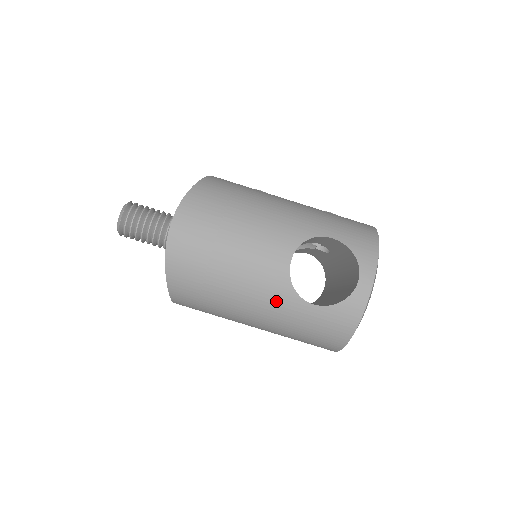
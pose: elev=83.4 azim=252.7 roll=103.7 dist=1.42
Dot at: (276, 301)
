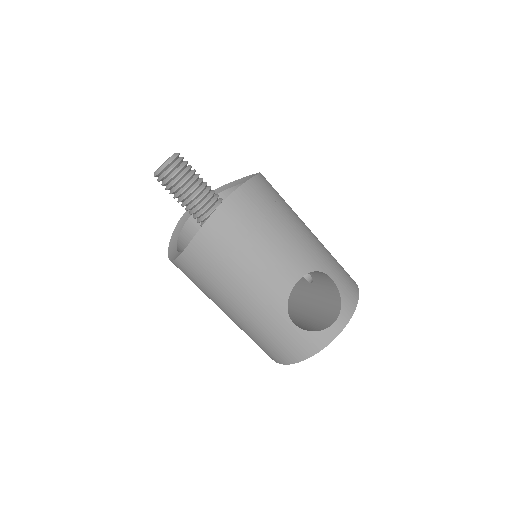
Dot at: (267, 307)
